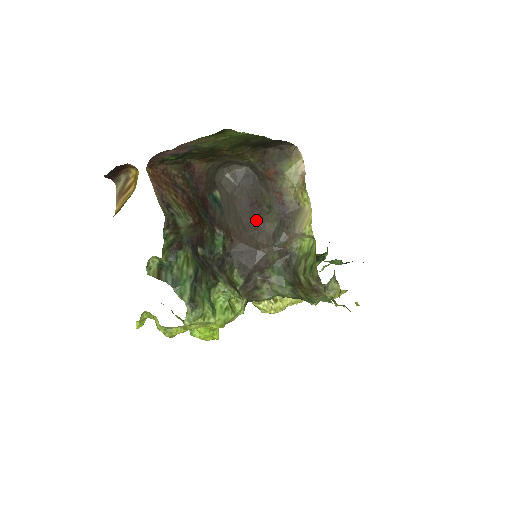
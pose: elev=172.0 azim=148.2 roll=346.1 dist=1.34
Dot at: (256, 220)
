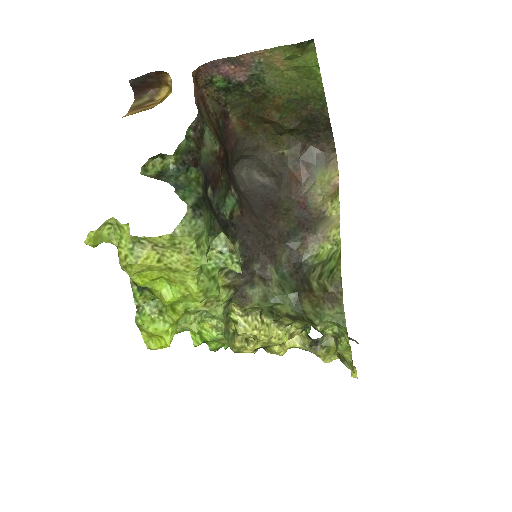
Dot at: (269, 216)
